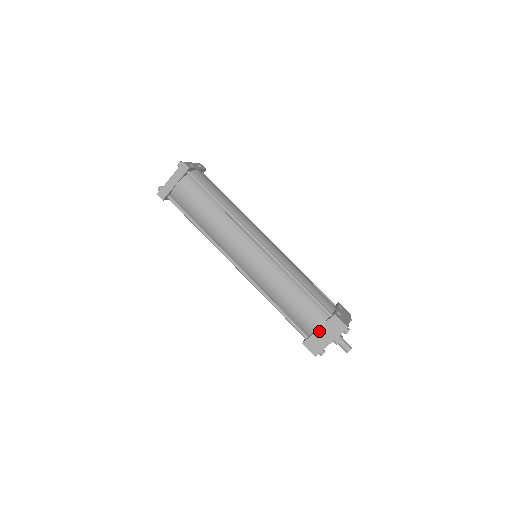
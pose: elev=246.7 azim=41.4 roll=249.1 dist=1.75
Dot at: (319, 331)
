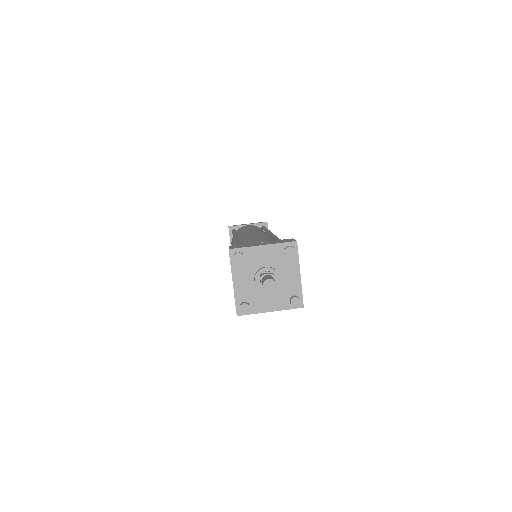
Dot at: occluded
